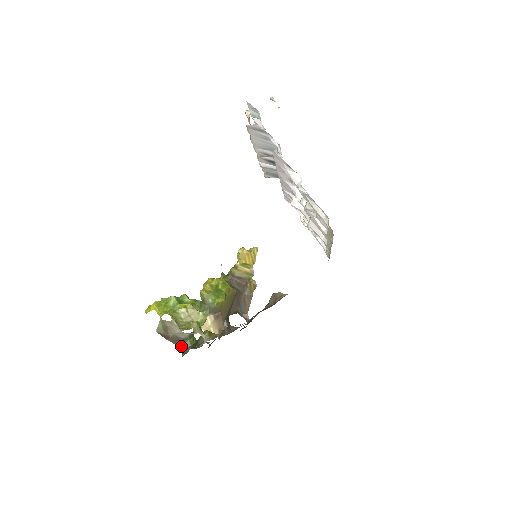
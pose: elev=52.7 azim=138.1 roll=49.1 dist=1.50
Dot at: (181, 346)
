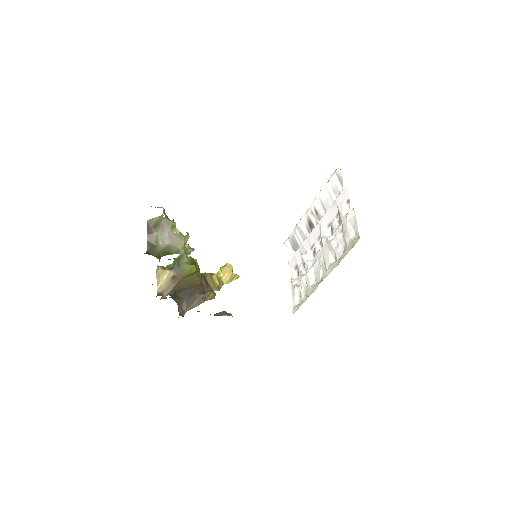
Dot at: (149, 249)
